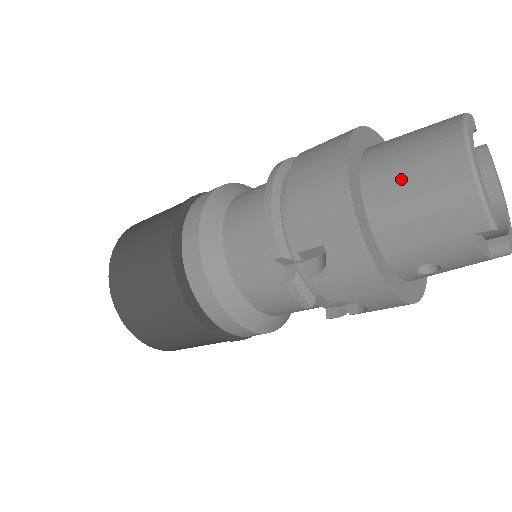
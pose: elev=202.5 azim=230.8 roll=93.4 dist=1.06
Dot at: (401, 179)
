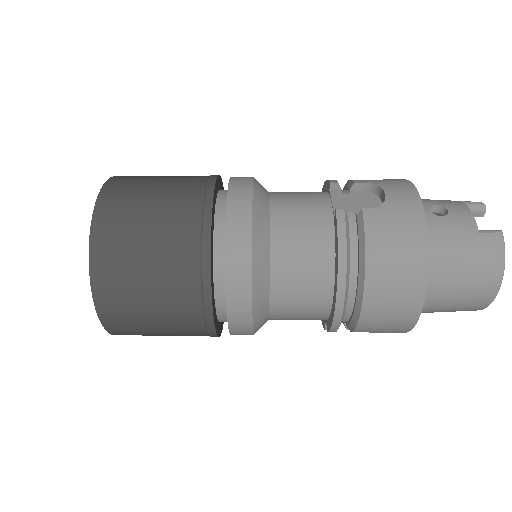
Dot at: (445, 304)
